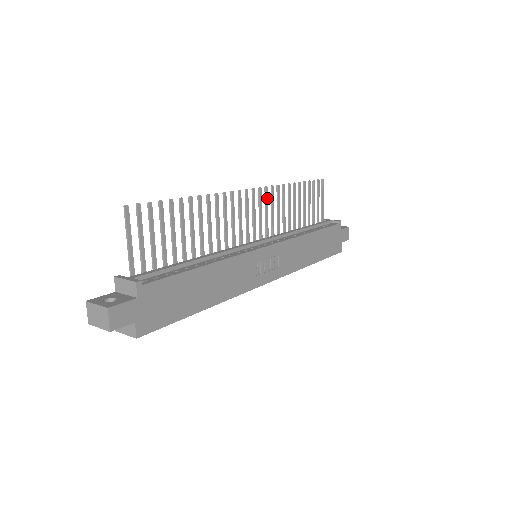
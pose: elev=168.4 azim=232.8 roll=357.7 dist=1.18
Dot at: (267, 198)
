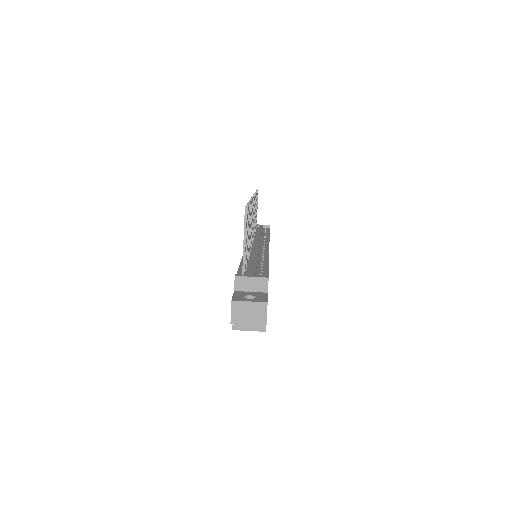
Dot at: occluded
